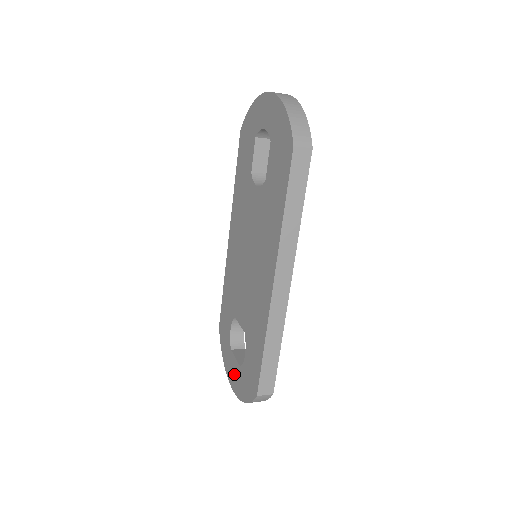
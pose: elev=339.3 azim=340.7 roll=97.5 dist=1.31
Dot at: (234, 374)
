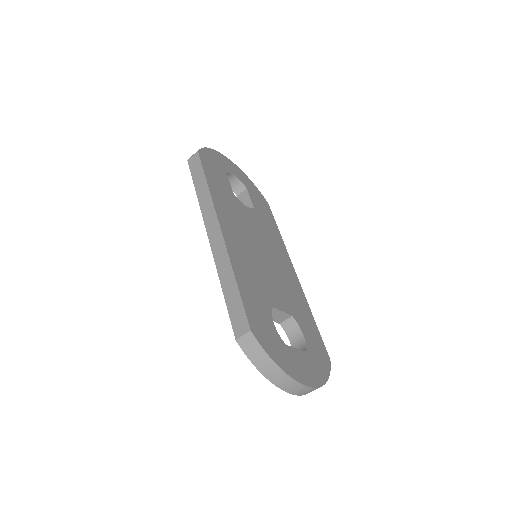
Dot at: occluded
